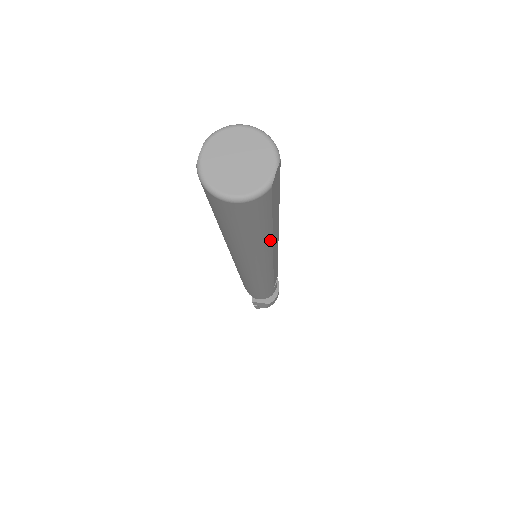
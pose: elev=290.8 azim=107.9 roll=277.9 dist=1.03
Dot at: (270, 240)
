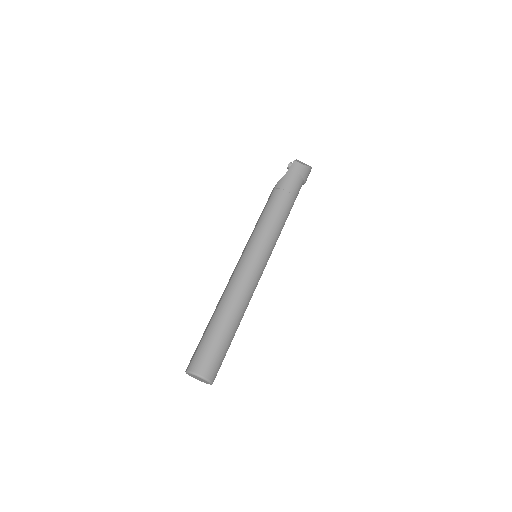
Dot at: occluded
